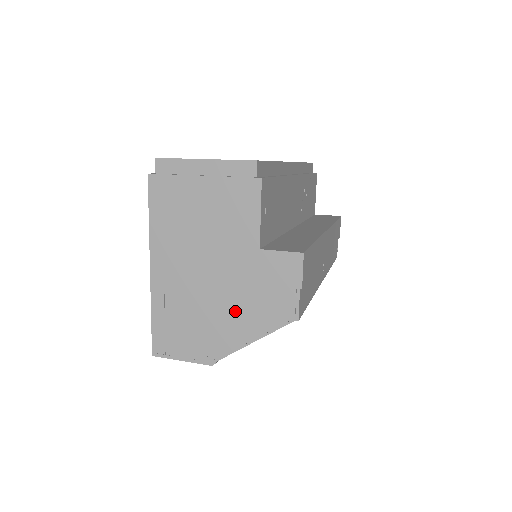
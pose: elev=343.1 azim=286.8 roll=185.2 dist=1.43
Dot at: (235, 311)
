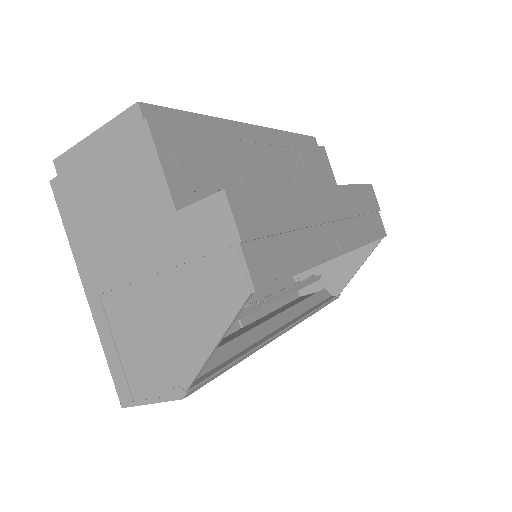
Dot at: (181, 310)
